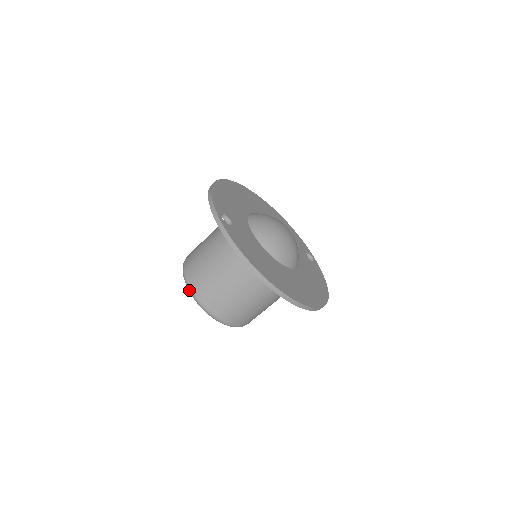
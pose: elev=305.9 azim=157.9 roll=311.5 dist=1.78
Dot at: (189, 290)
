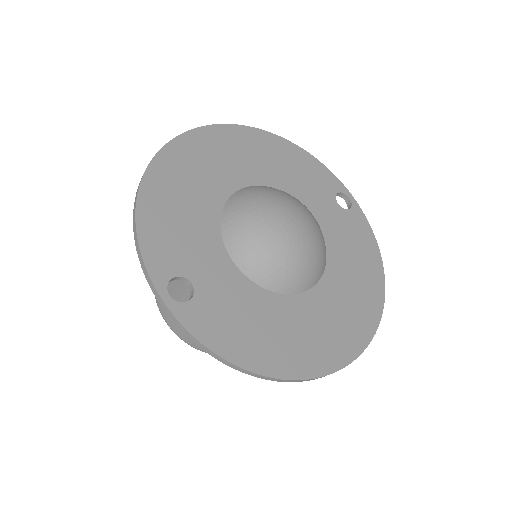
Dot at: occluded
